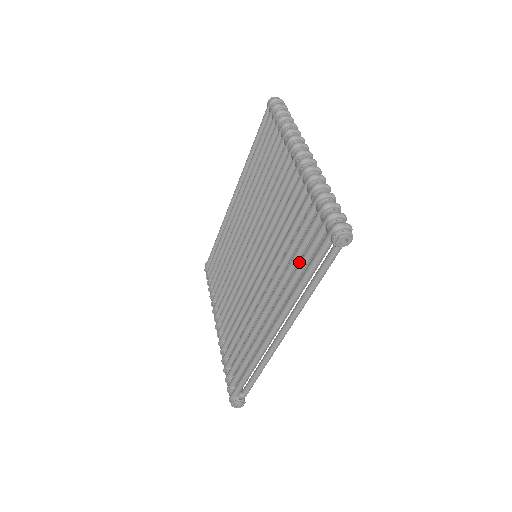
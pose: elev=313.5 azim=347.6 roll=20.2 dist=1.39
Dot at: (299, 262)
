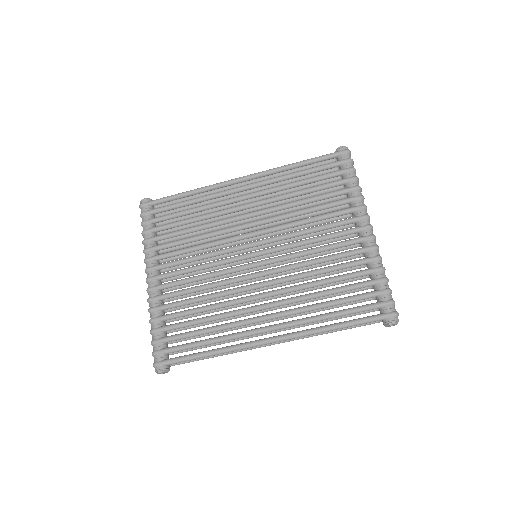
Dot at: (340, 311)
